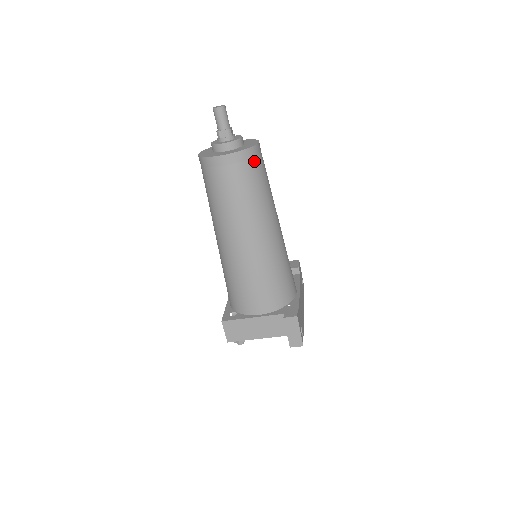
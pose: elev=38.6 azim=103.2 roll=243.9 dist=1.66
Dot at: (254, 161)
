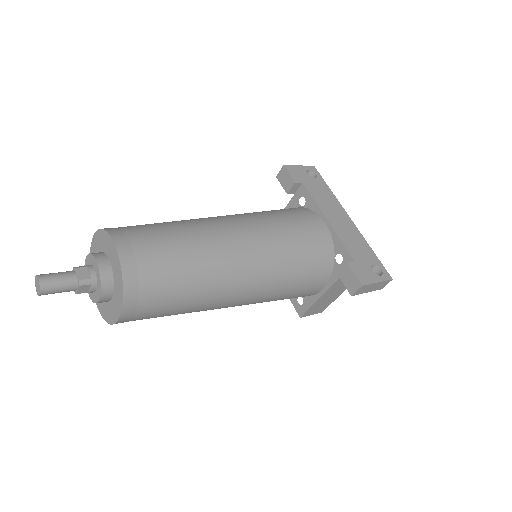
Dot at: (144, 274)
